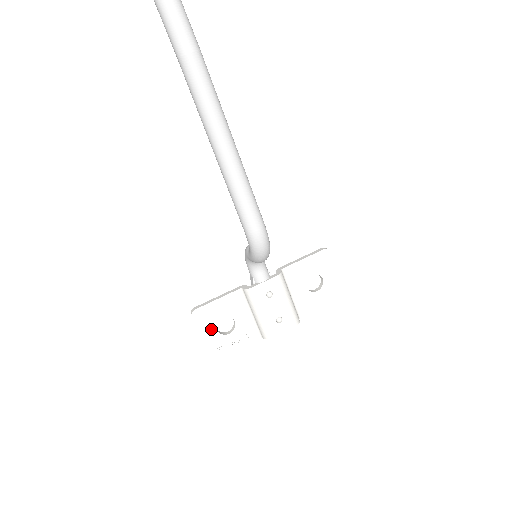
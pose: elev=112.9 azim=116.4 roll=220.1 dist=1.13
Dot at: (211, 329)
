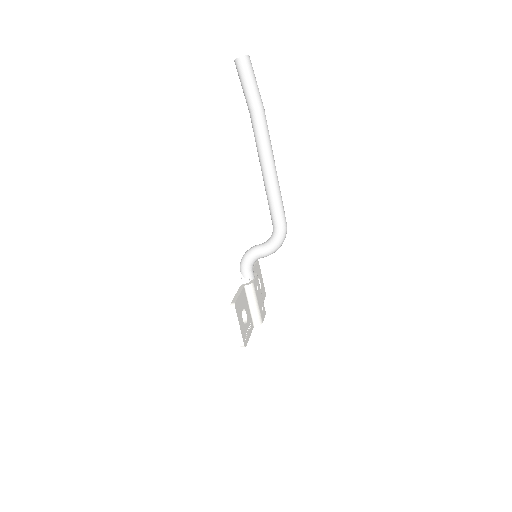
Dot at: (241, 320)
